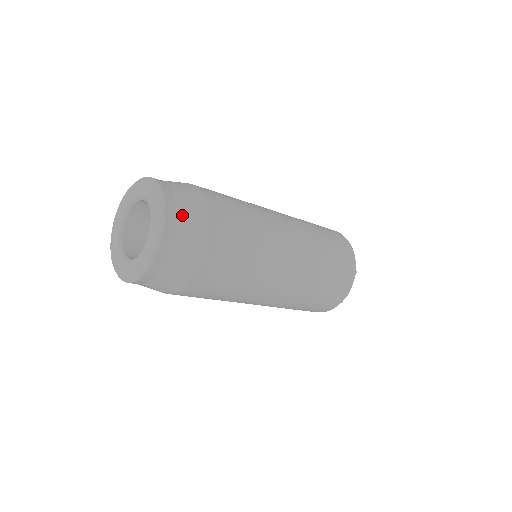
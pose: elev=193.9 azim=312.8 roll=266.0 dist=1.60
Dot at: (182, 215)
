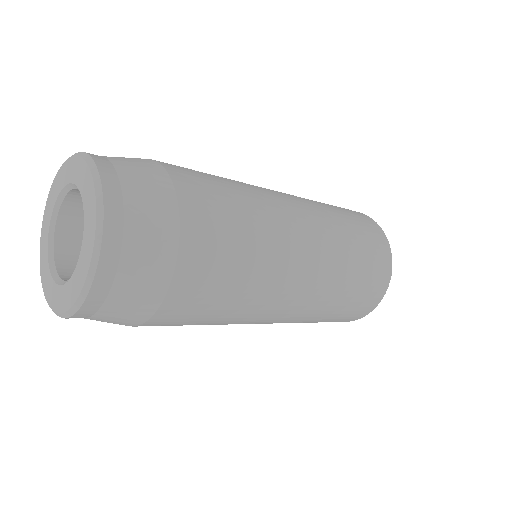
Dot at: (126, 173)
